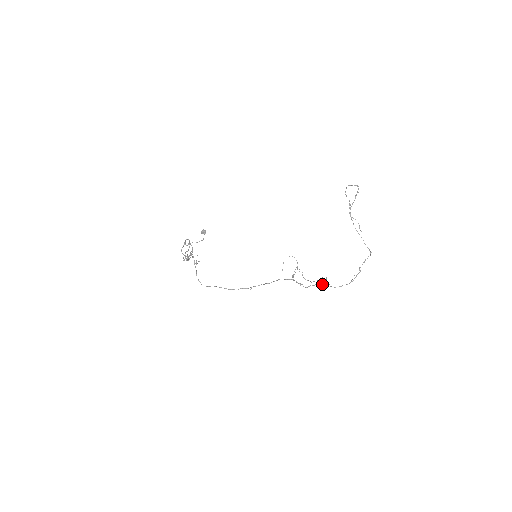
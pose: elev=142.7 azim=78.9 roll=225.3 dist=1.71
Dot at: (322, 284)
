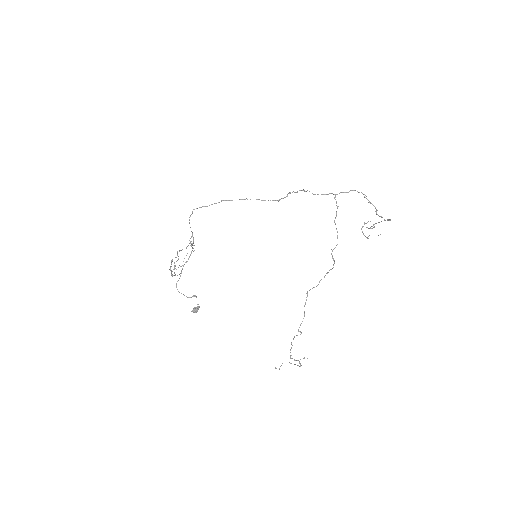
Dot at: (329, 193)
